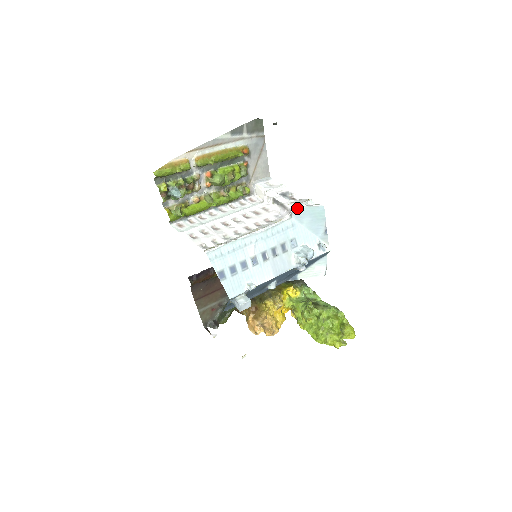
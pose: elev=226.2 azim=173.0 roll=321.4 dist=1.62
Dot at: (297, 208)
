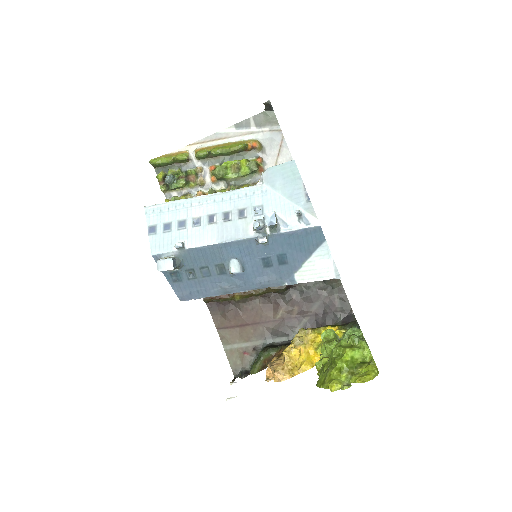
Dot at: (266, 170)
